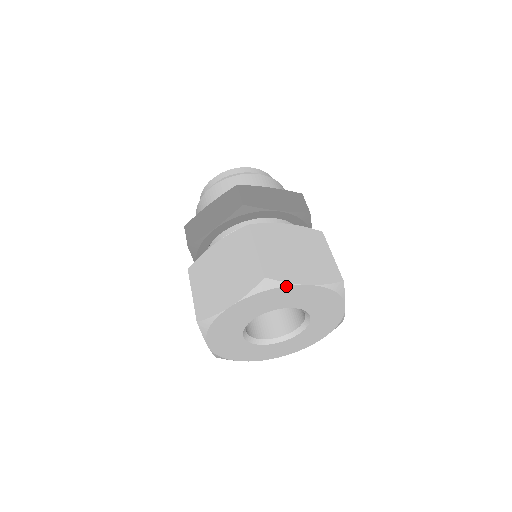
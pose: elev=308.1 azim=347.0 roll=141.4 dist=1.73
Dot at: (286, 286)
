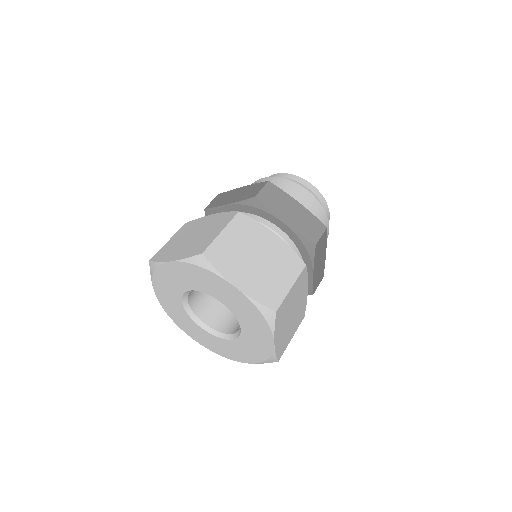
Dot at: (159, 266)
